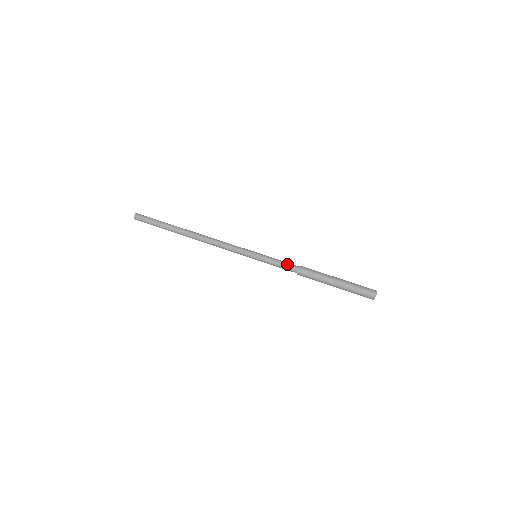
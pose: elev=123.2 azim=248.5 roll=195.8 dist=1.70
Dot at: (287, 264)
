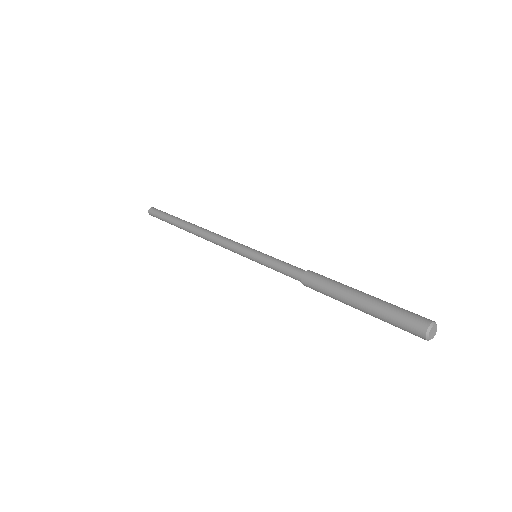
Dot at: occluded
